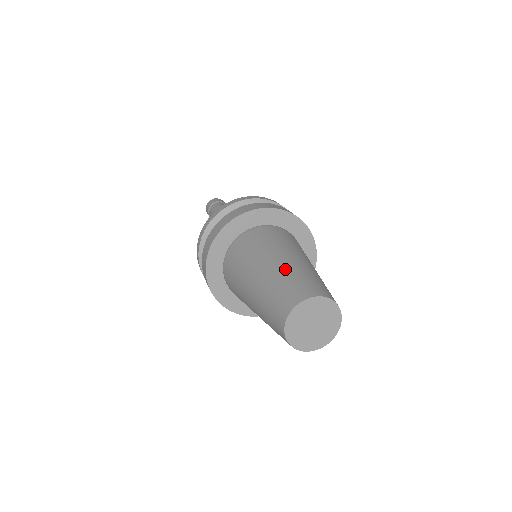
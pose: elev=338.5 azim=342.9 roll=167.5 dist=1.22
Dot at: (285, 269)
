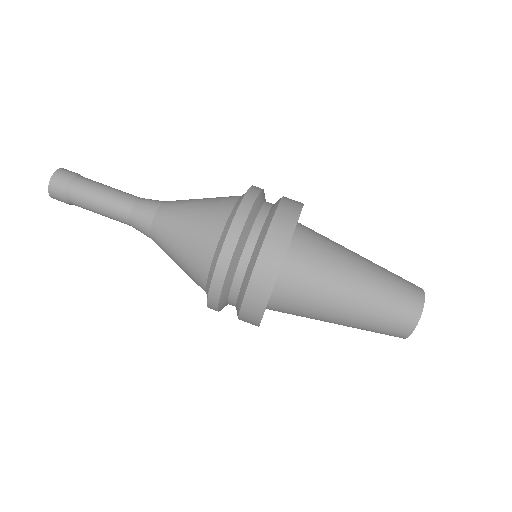
Dot at: (372, 303)
